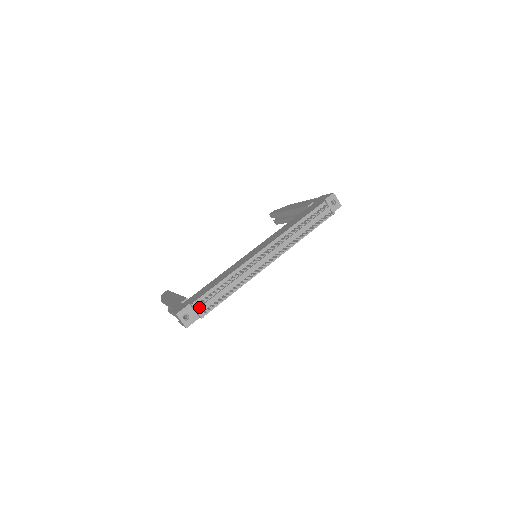
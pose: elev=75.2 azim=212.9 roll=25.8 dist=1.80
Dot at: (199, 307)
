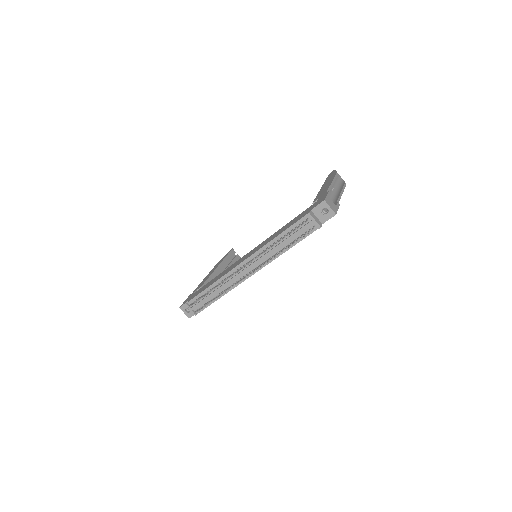
Dot at: (191, 307)
